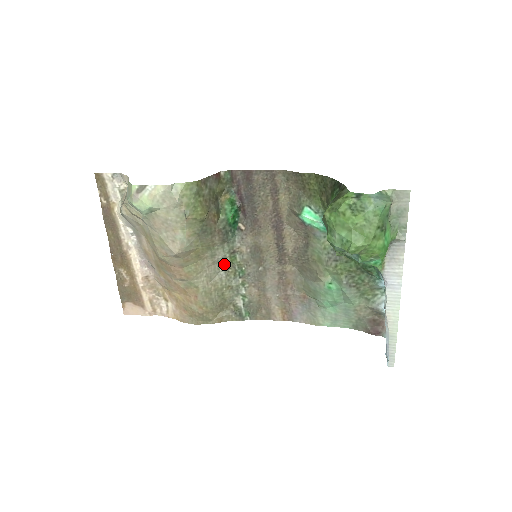
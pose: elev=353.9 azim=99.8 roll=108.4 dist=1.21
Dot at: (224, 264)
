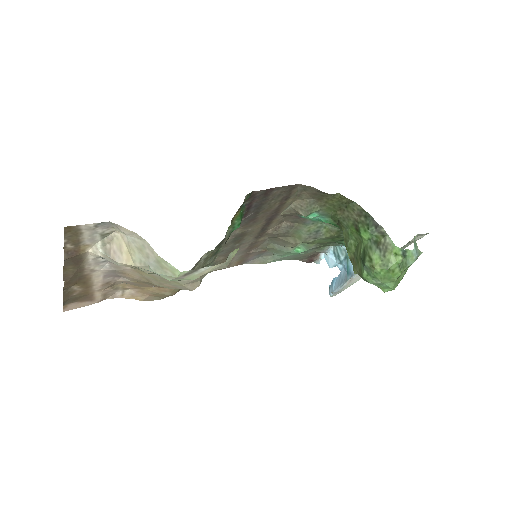
Dot at: (206, 254)
